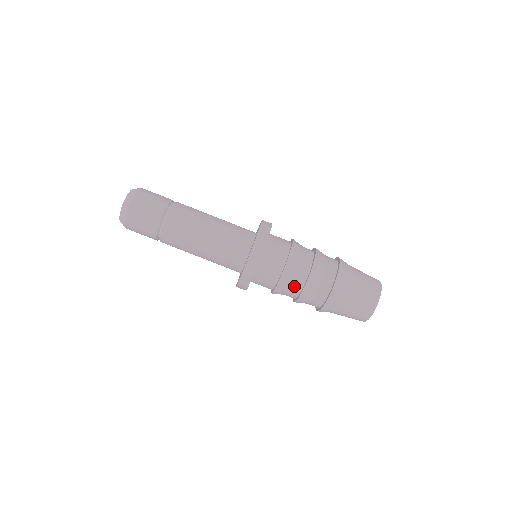
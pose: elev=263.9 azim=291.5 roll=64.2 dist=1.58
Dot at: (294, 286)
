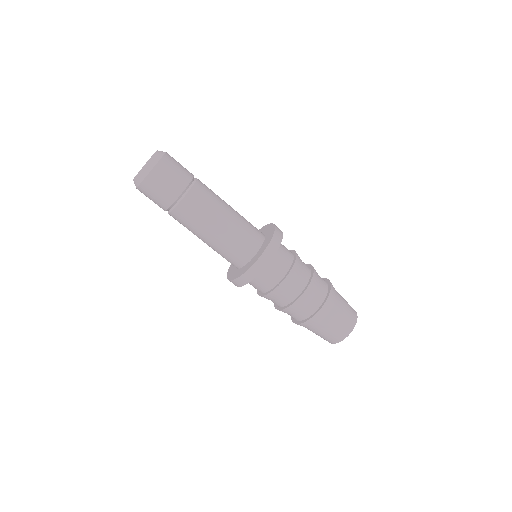
Dot at: (275, 302)
